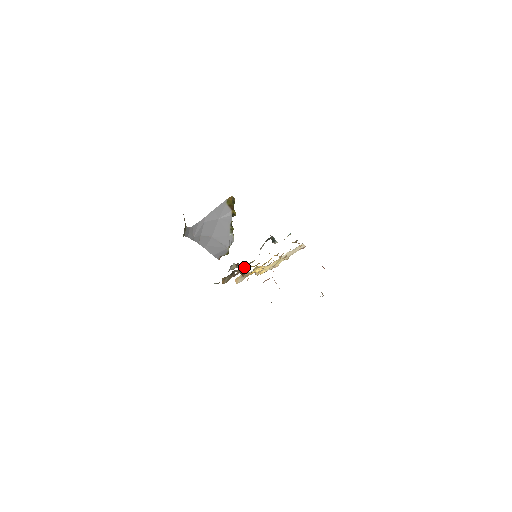
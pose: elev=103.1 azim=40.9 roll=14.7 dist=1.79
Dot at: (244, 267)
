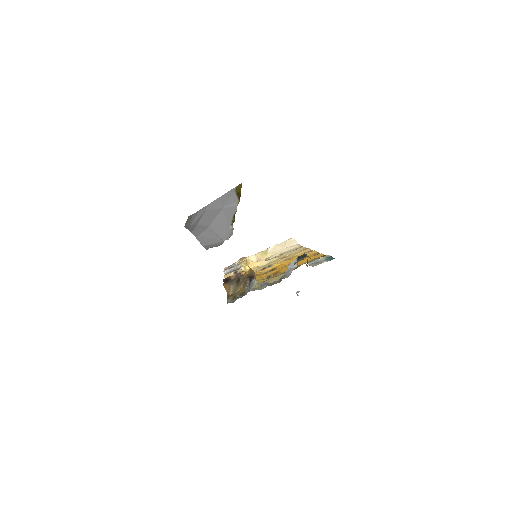
Dot at: (257, 278)
